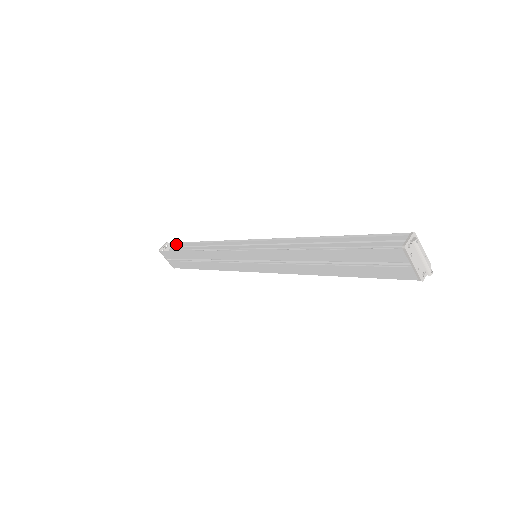
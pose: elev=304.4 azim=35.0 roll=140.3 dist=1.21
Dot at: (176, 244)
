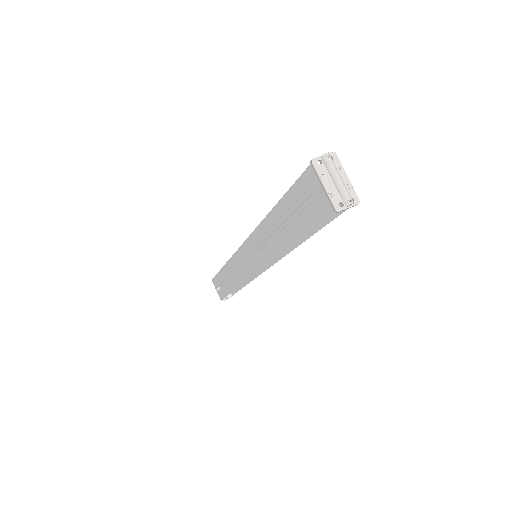
Dot at: occluded
